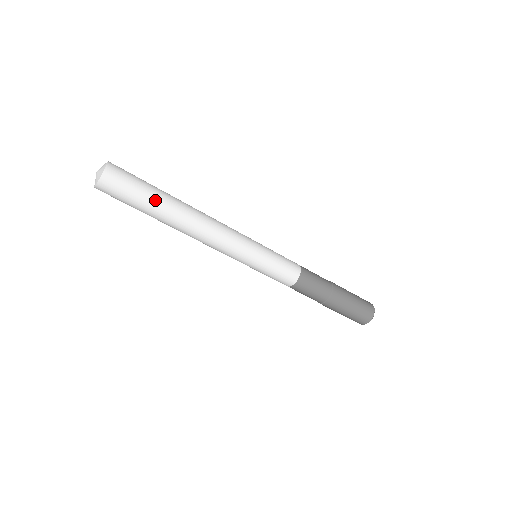
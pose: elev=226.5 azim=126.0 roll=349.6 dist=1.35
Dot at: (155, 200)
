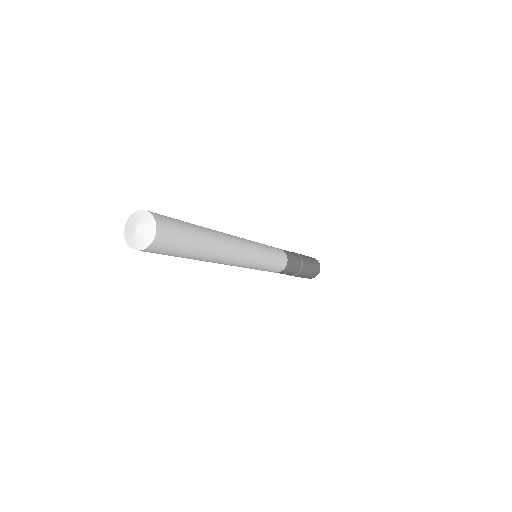
Dot at: (199, 235)
